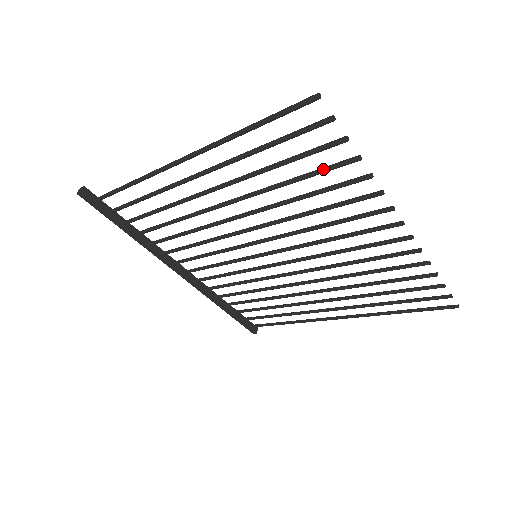
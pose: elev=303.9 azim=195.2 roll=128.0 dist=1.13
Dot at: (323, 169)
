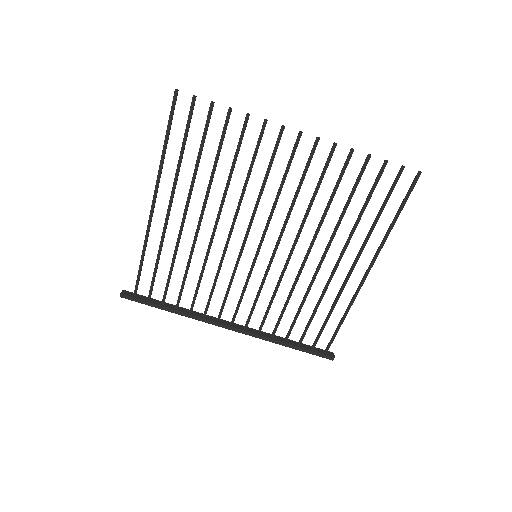
Dot at: (221, 135)
